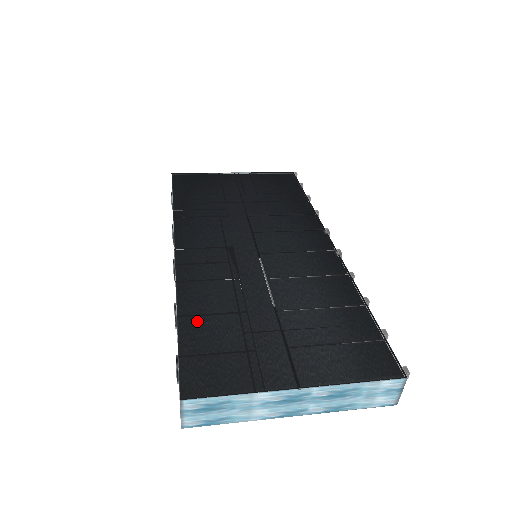
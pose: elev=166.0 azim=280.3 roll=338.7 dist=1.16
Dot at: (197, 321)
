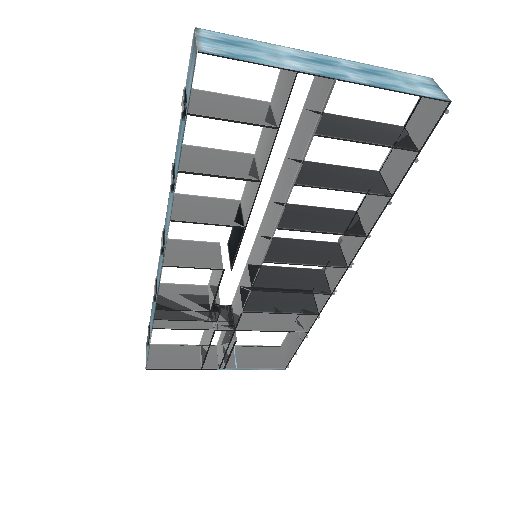
Dot at: occluded
